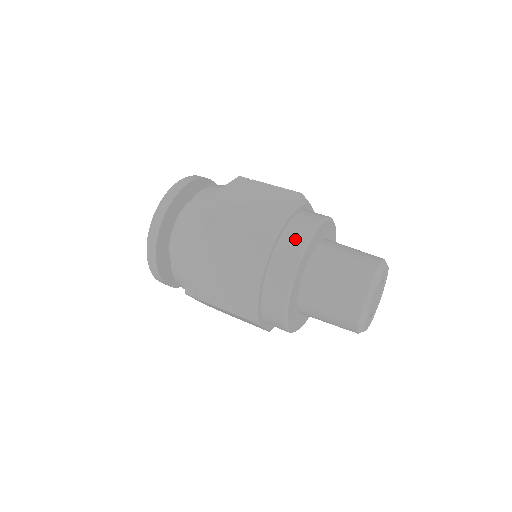
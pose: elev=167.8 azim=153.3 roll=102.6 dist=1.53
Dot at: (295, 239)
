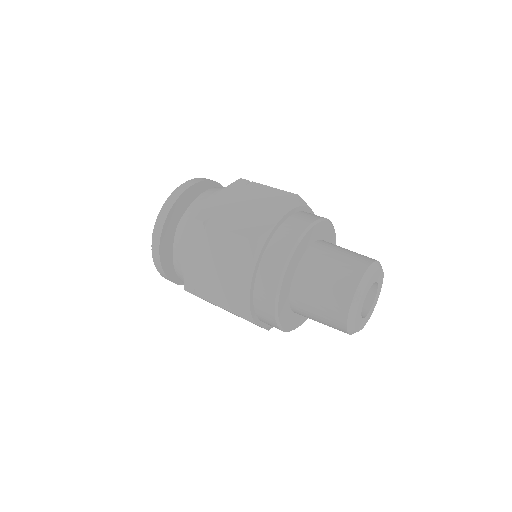
Dot at: (286, 239)
